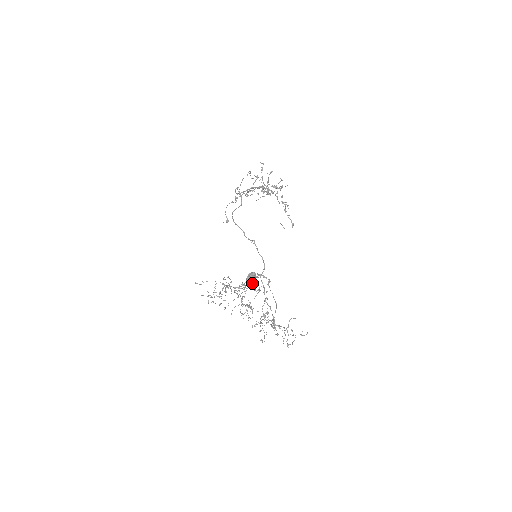
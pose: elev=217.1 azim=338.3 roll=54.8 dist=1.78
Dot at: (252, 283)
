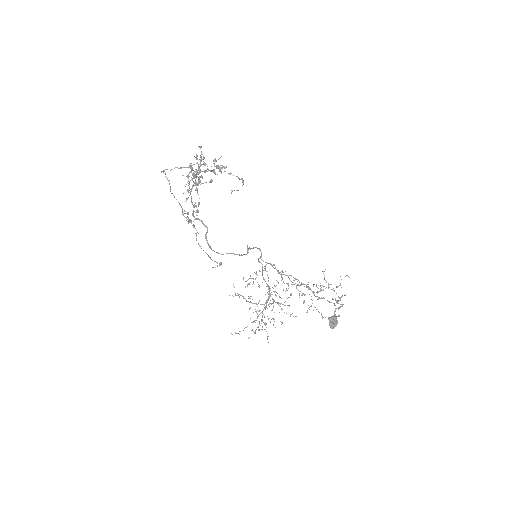
Dot at: occluded
